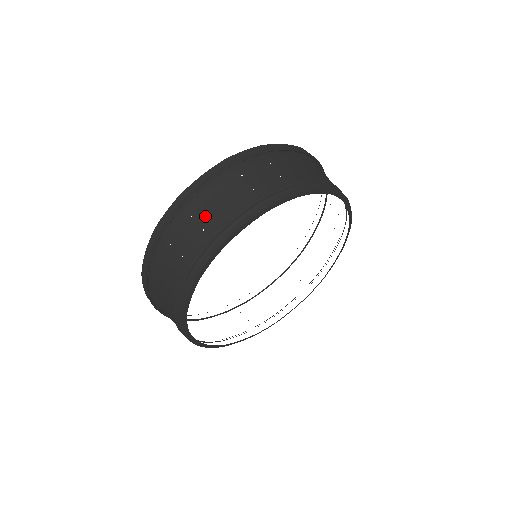
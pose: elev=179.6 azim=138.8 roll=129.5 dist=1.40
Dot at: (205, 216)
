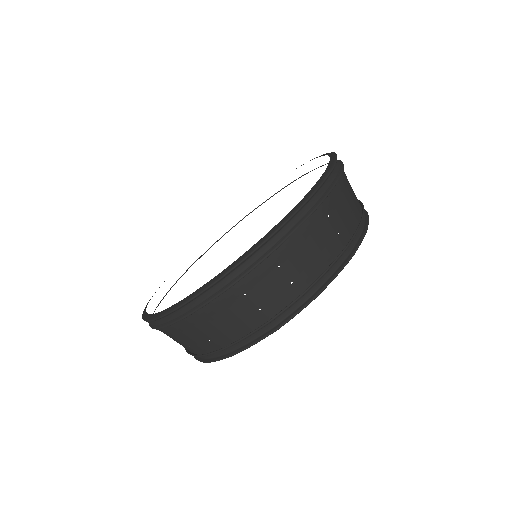
Dot at: (296, 267)
